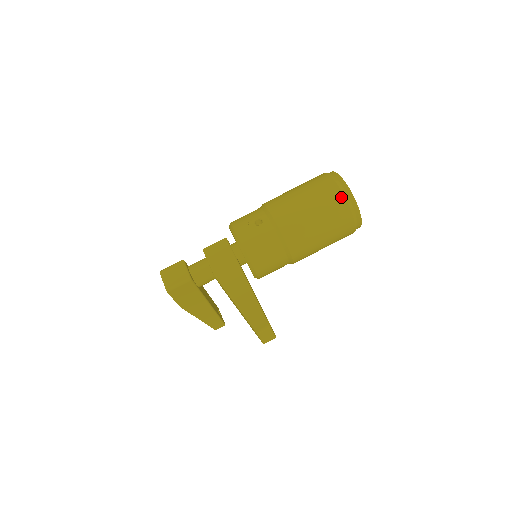
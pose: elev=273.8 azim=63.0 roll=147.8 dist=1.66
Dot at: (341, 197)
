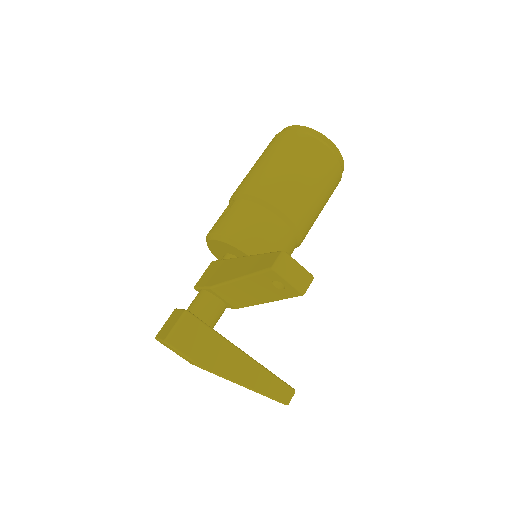
Dot at: (291, 133)
